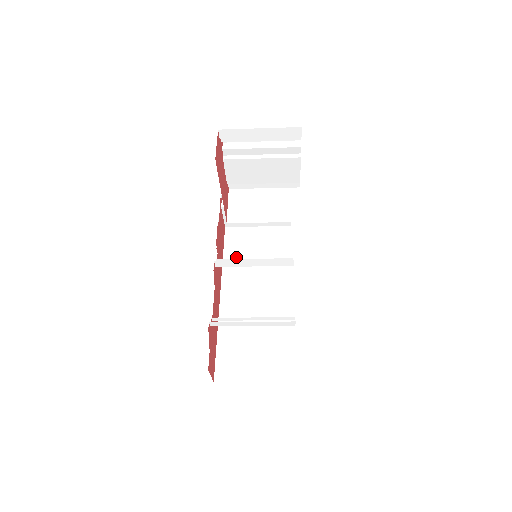
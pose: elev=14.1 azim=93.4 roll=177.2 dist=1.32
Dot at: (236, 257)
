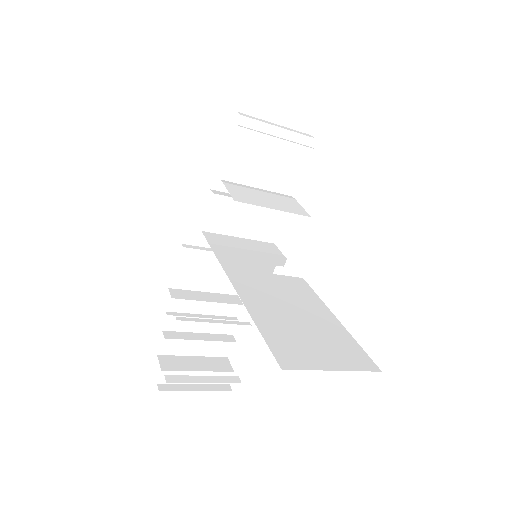
Dot at: (230, 255)
